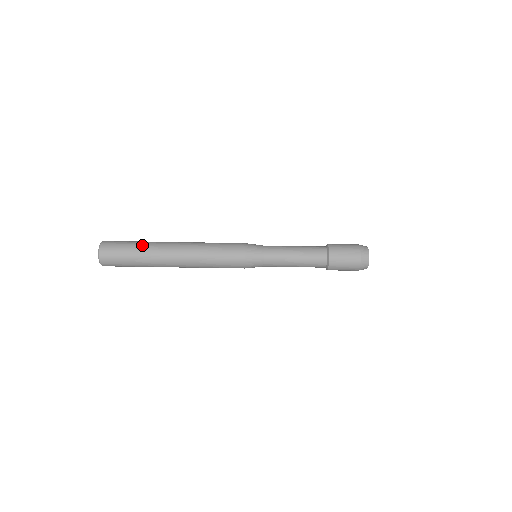
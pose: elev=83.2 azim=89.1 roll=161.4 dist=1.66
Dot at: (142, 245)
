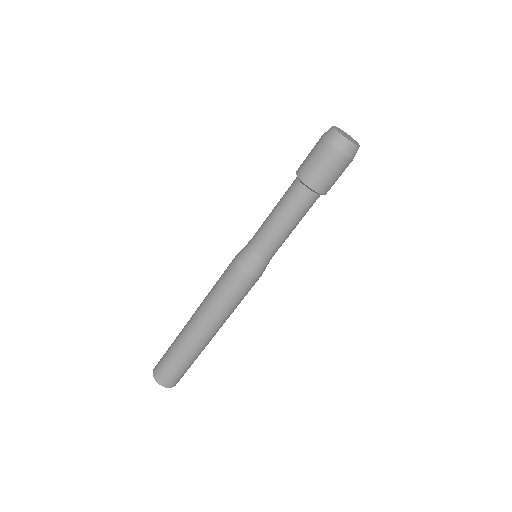
Dot at: (180, 355)
